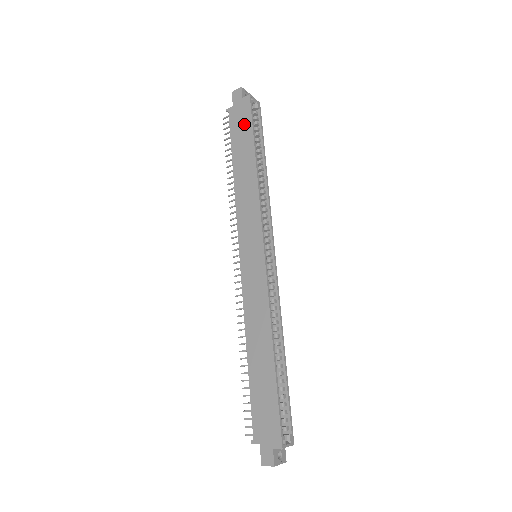
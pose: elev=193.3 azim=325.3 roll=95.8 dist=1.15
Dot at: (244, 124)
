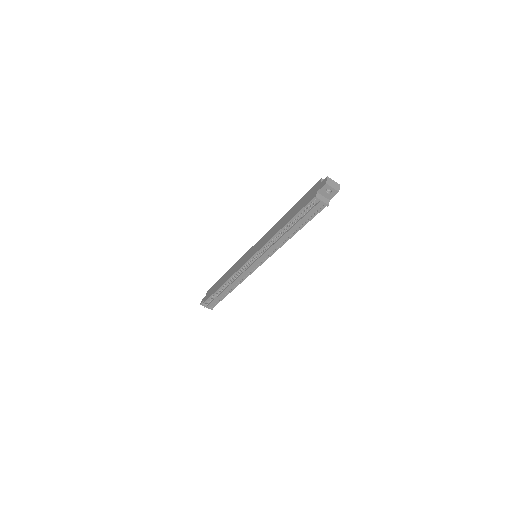
Dot at: occluded
